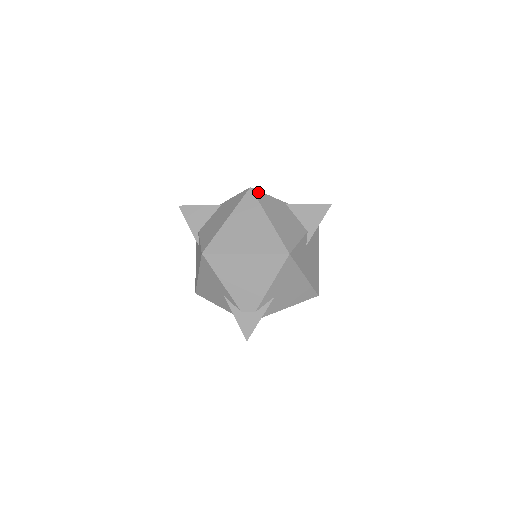
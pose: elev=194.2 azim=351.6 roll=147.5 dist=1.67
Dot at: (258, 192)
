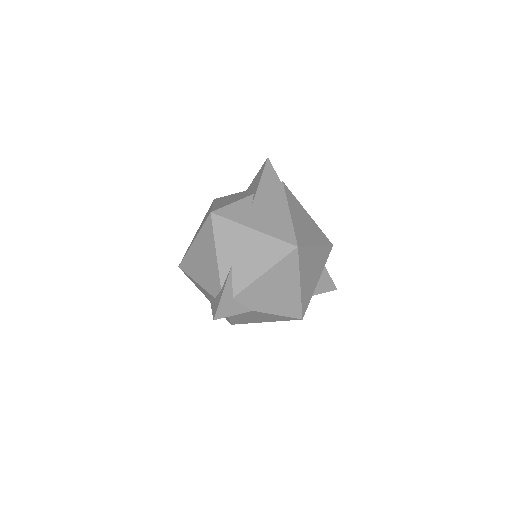
Dot at: (219, 198)
